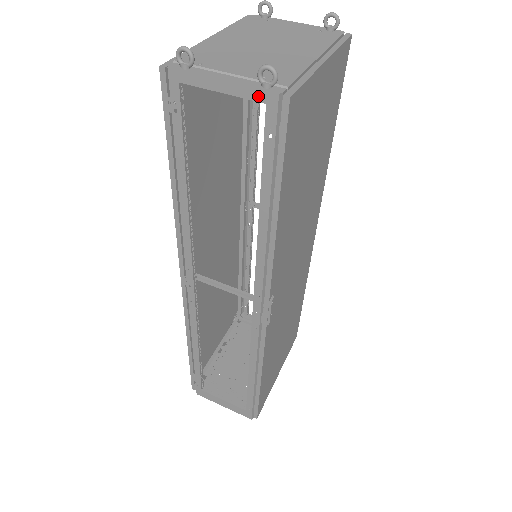
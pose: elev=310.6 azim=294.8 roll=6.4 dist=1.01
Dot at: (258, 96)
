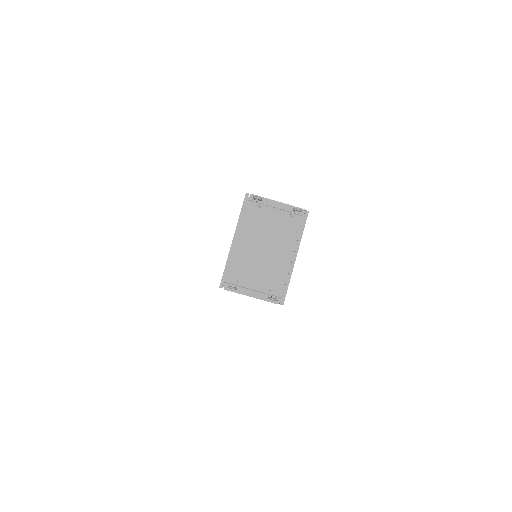
Dot at: occluded
